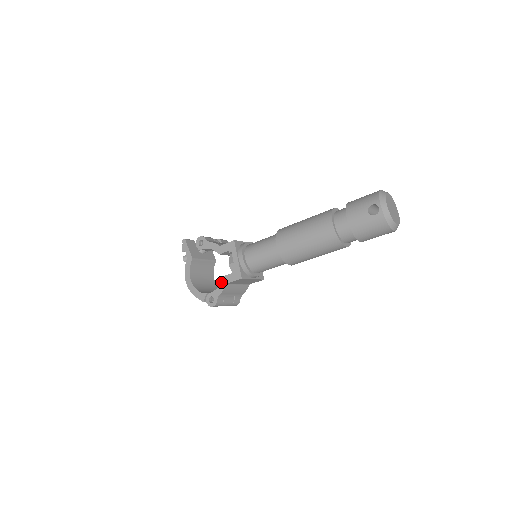
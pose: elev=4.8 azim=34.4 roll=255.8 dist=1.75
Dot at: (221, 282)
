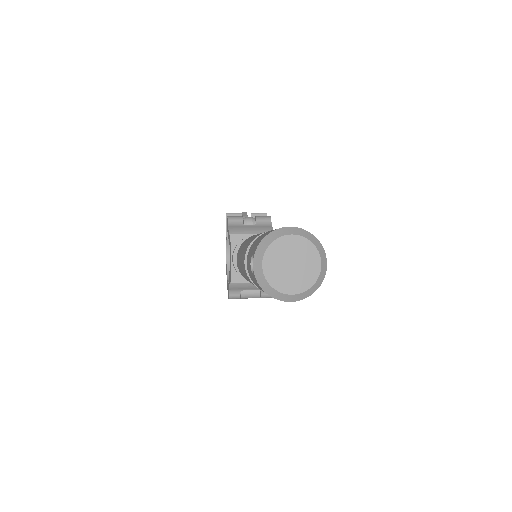
Dot at: occluded
